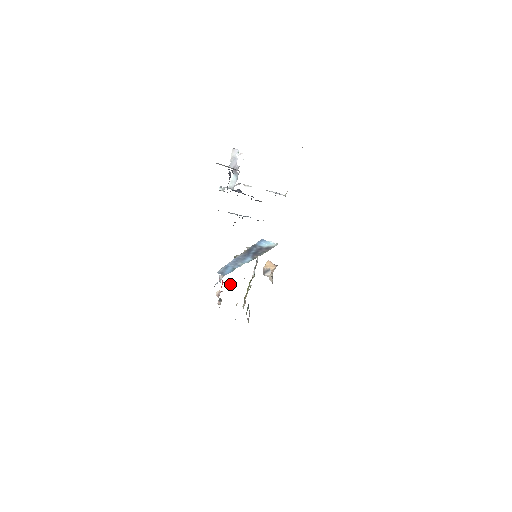
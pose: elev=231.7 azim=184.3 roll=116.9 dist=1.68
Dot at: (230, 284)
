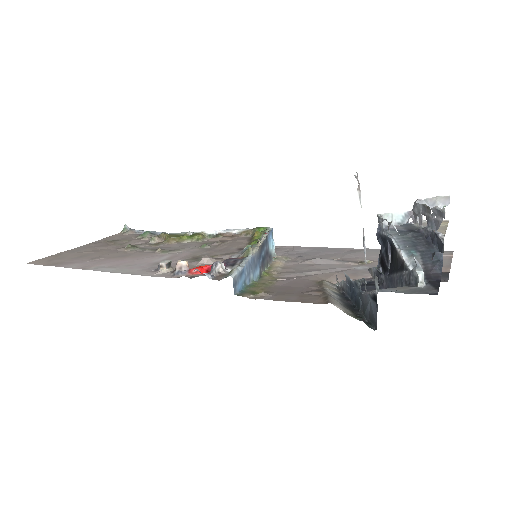
Dot at: (203, 262)
